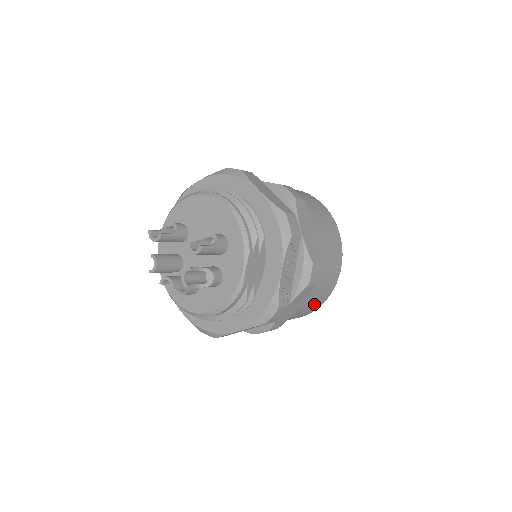
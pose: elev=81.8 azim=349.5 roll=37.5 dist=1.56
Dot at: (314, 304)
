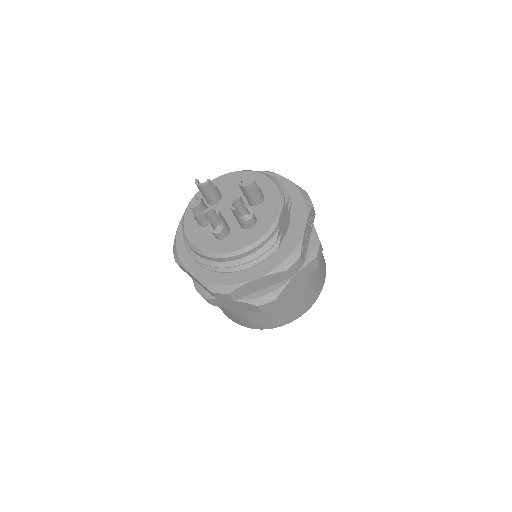
Dot at: (305, 301)
